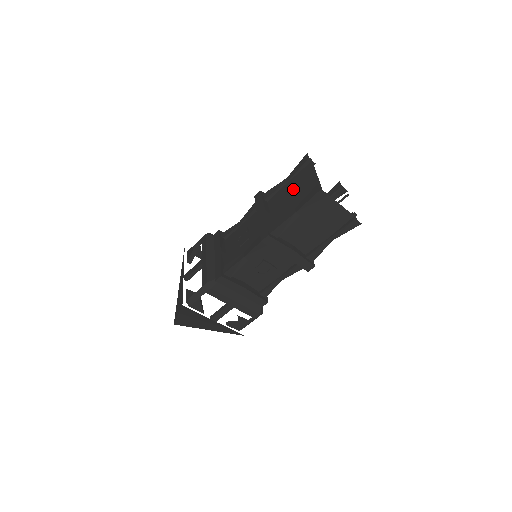
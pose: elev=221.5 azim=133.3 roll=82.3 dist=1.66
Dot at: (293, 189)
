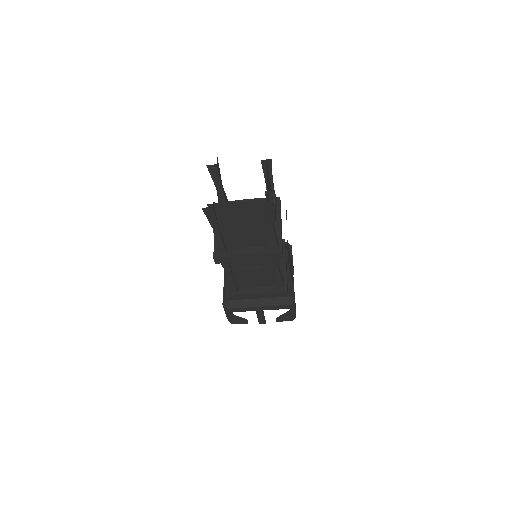
Dot at: occluded
